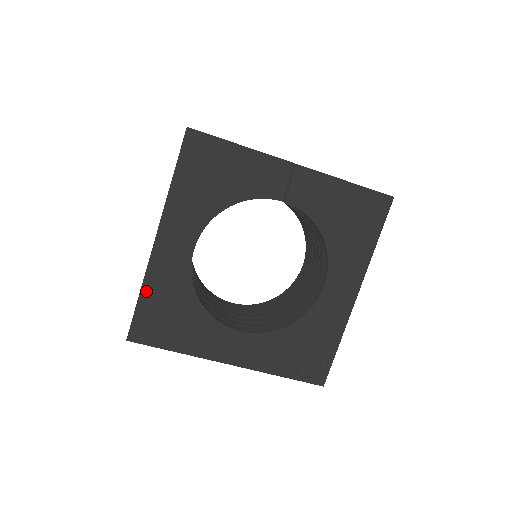
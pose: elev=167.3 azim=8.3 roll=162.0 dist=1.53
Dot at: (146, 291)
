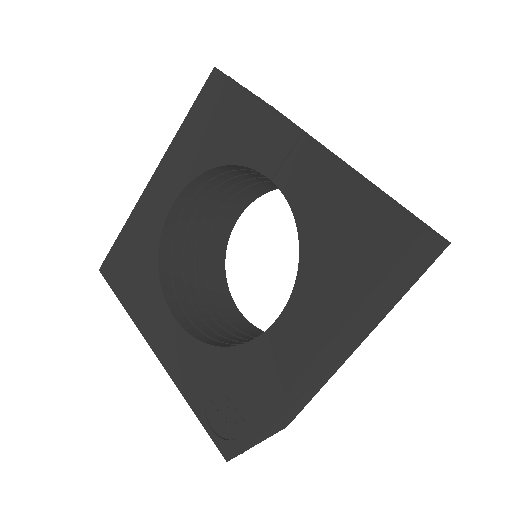
Dot at: (127, 228)
